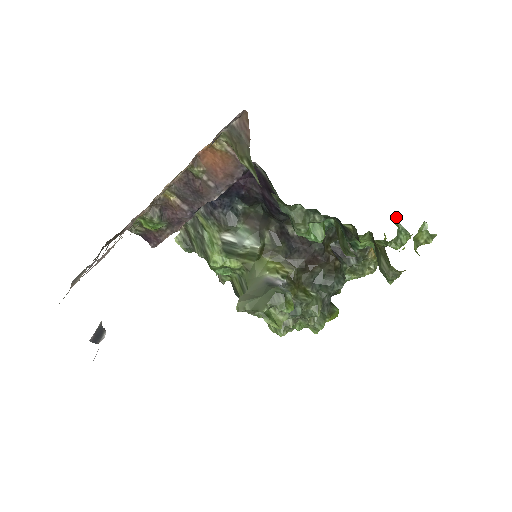
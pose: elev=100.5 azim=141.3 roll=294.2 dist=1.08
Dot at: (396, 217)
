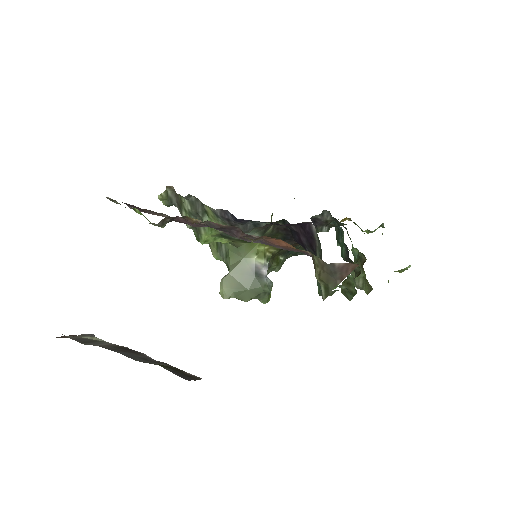
Dot at: occluded
